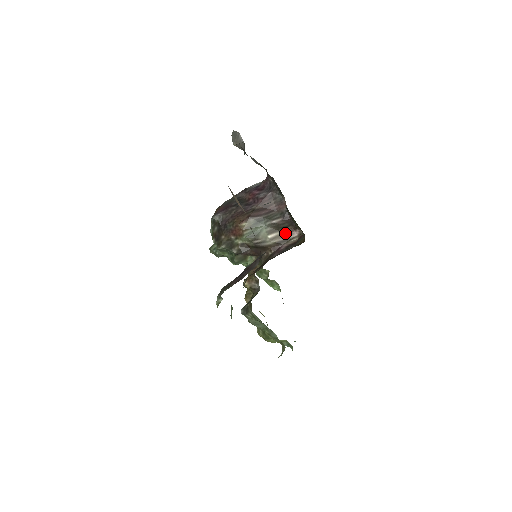
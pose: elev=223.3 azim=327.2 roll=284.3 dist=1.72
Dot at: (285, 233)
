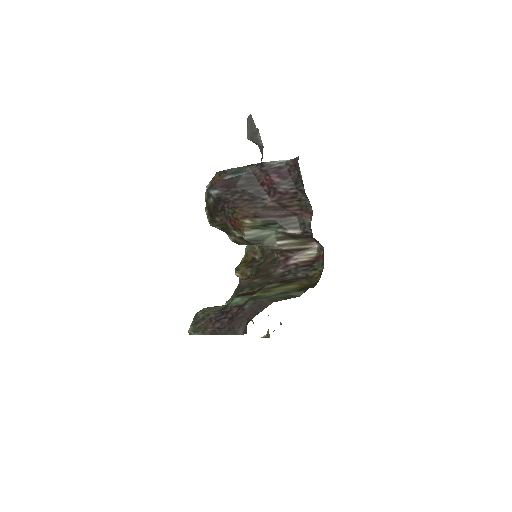
Dot at: (301, 242)
